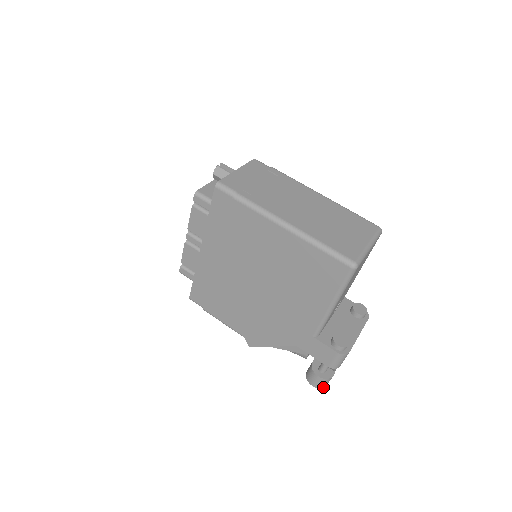
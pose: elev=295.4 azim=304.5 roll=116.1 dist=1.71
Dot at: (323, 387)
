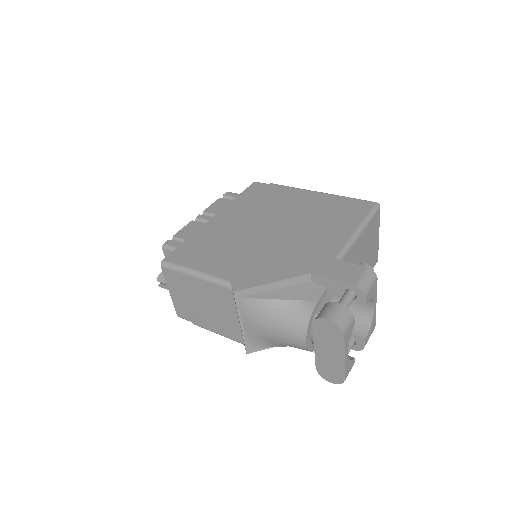
Dot at: (341, 328)
